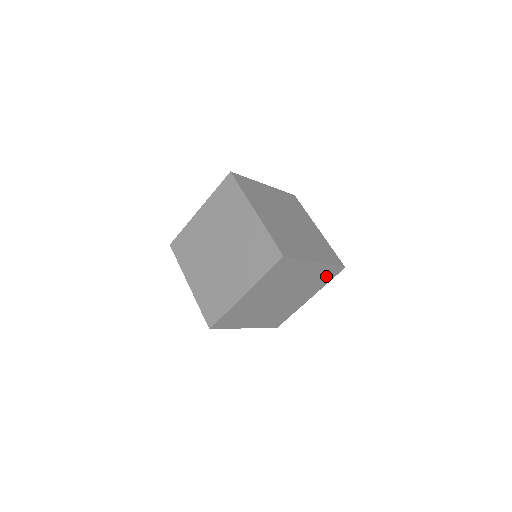
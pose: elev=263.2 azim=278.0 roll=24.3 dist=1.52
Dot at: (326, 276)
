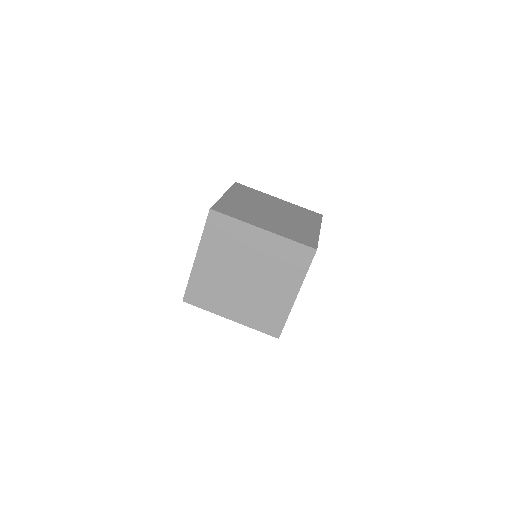
Dot at: occluded
